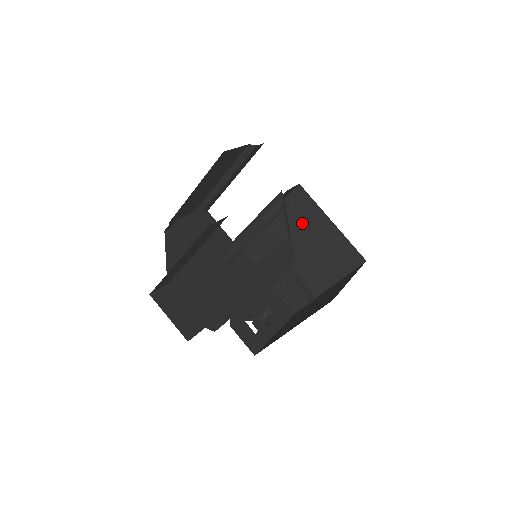
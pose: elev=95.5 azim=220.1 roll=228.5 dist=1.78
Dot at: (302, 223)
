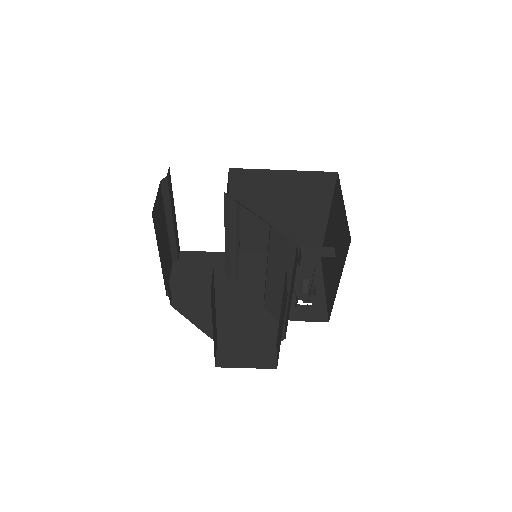
Dot at: (261, 192)
